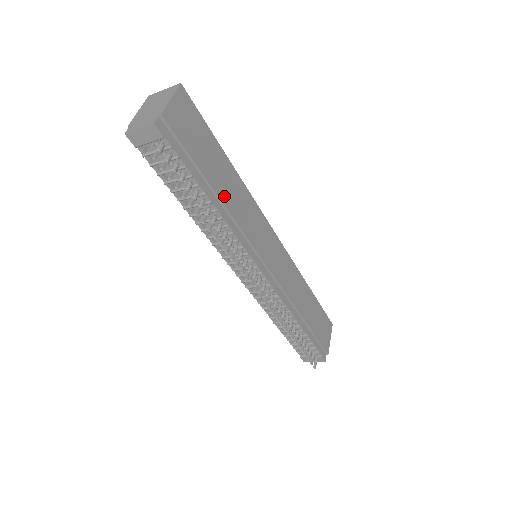
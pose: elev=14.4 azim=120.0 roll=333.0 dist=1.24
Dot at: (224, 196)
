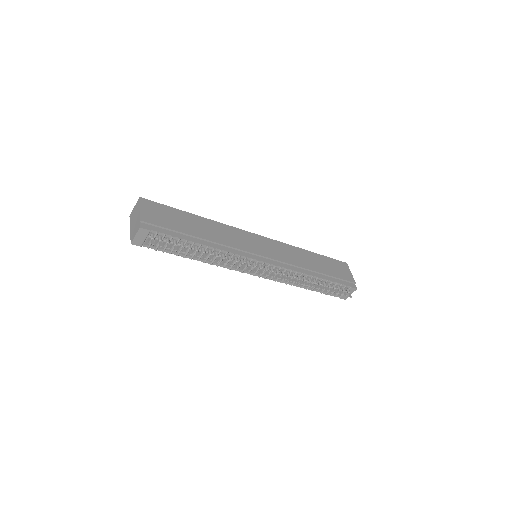
Dot at: (207, 236)
